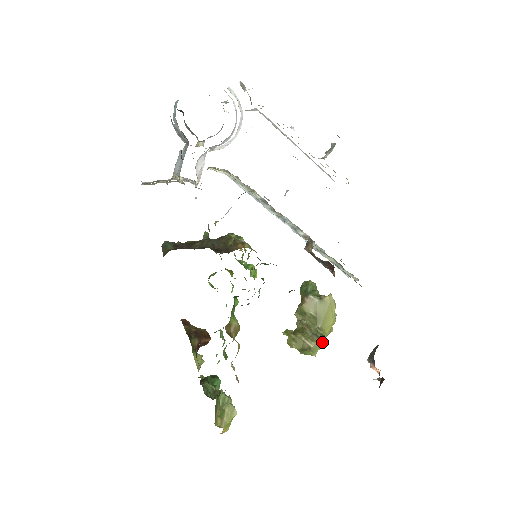
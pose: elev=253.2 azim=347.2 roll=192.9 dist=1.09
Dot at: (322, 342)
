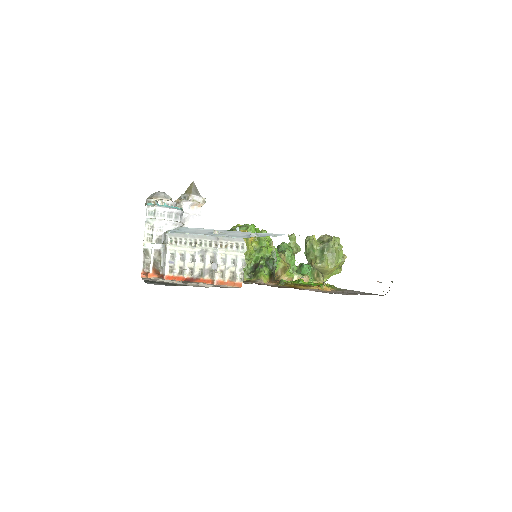
Dot at: occluded
